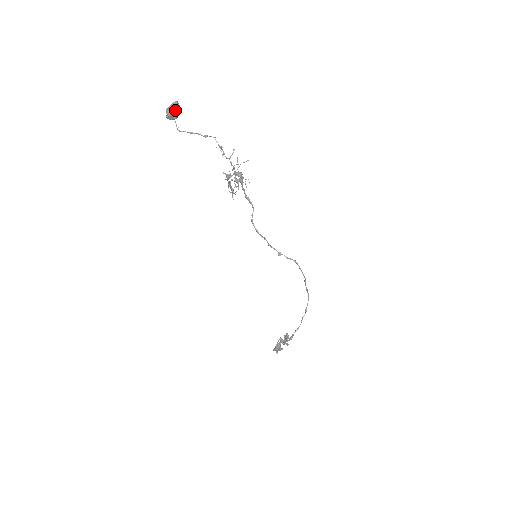
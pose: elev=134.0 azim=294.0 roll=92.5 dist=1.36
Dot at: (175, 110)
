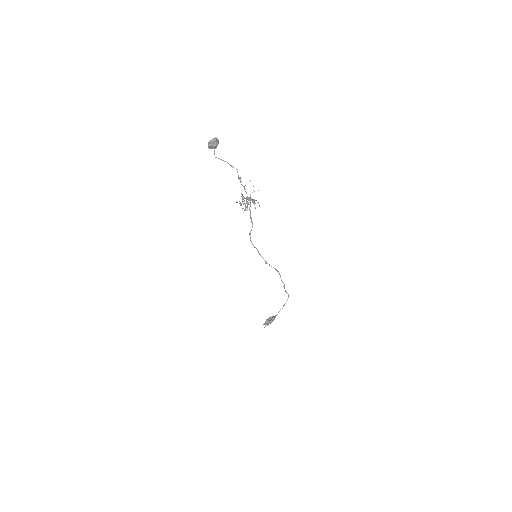
Dot at: (213, 144)
